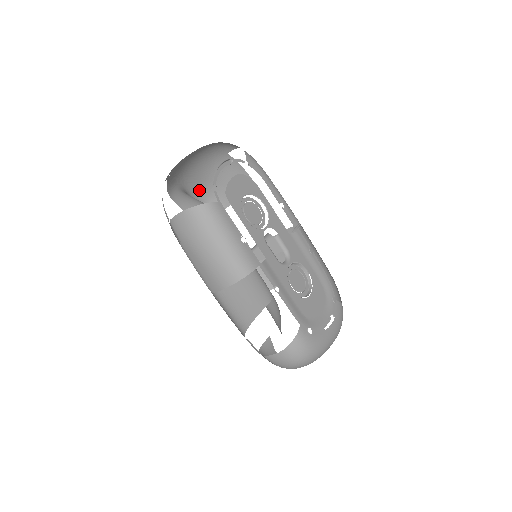
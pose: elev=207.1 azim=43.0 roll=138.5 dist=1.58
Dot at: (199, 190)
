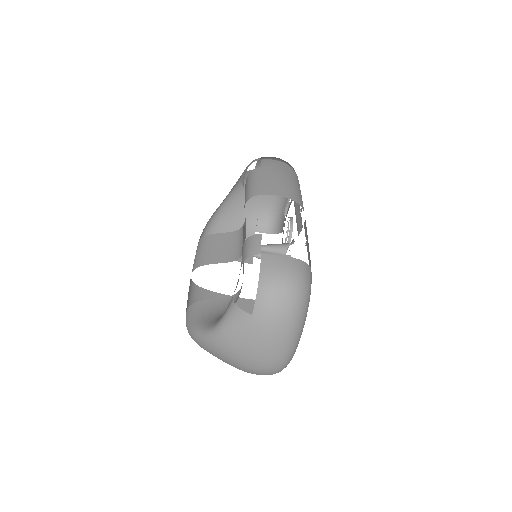
Dot at: (213, 224)
